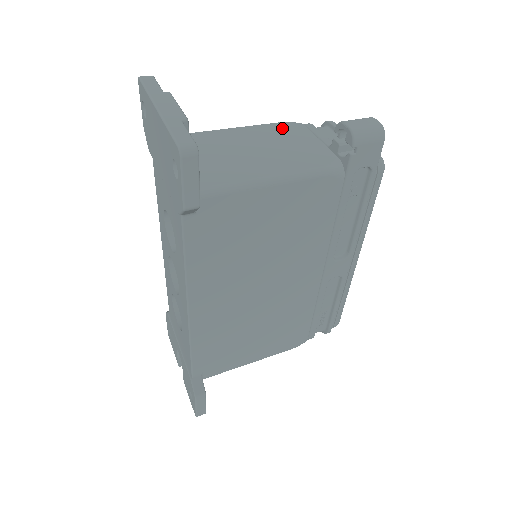
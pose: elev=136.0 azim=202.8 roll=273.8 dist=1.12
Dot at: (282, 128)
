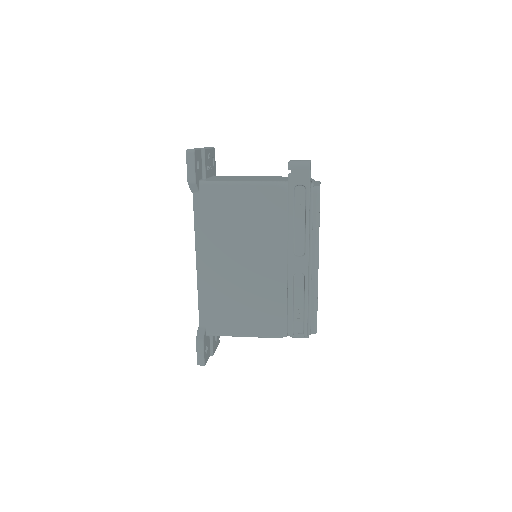
Dot at: occluded
